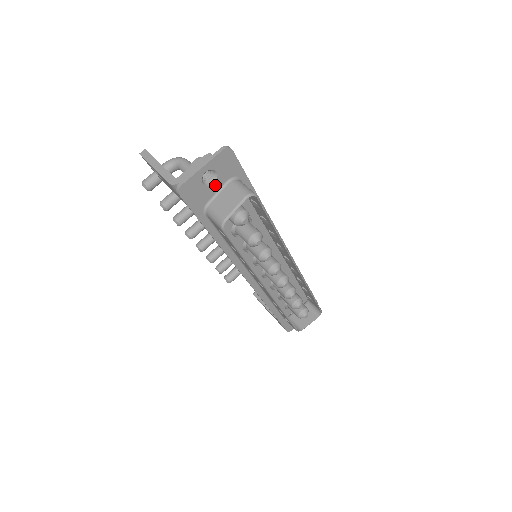
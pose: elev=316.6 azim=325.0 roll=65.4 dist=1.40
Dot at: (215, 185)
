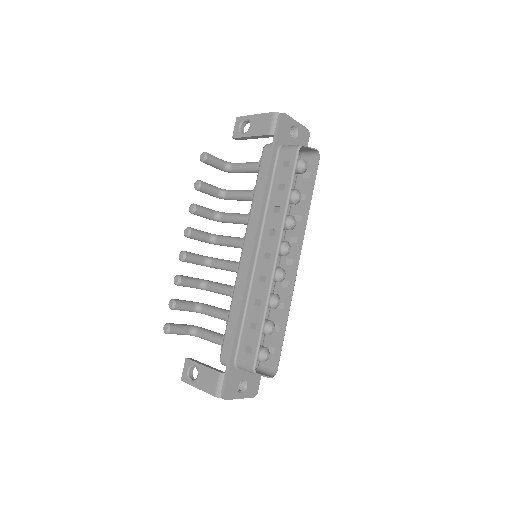
Dot at: (293, 141)
